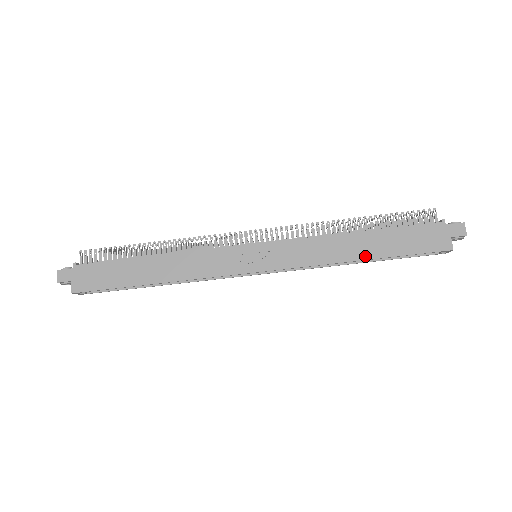
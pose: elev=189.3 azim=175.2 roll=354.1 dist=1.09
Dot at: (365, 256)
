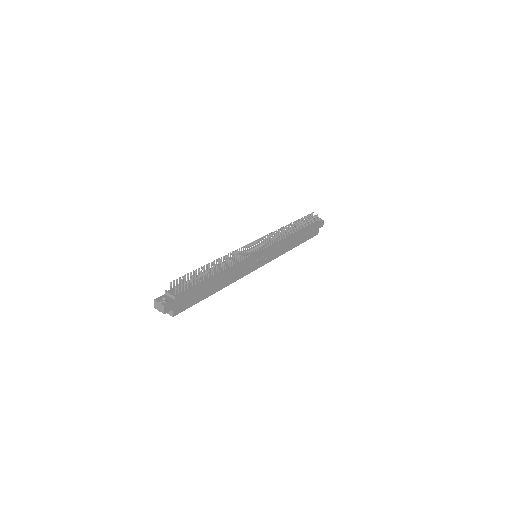
Dot at: (295, 246)
